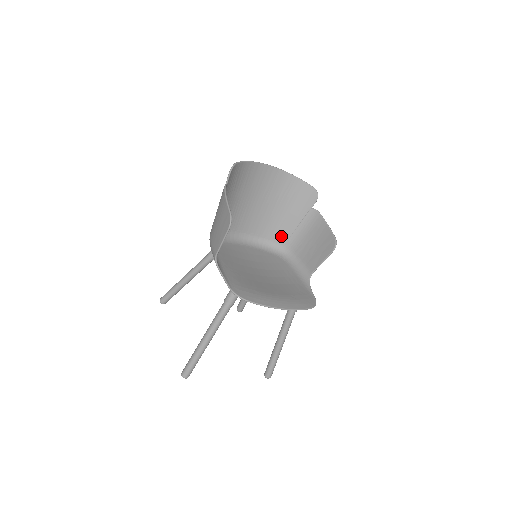
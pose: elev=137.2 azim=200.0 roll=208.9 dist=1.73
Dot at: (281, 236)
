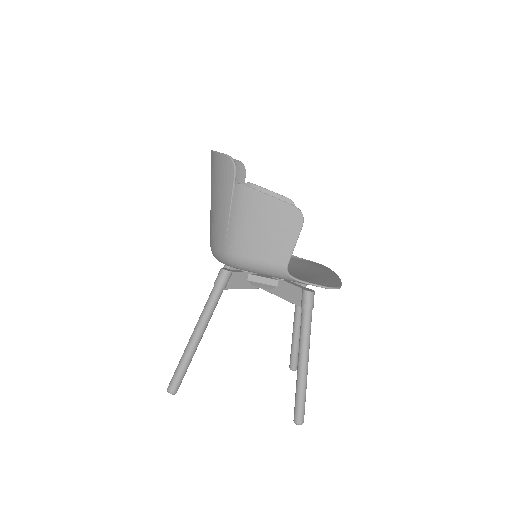
Dot at: occluded
